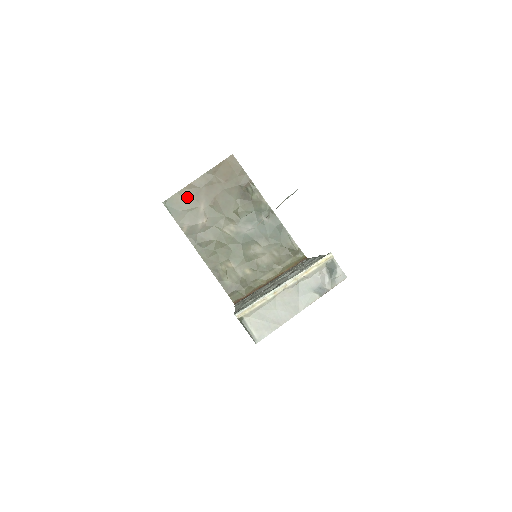
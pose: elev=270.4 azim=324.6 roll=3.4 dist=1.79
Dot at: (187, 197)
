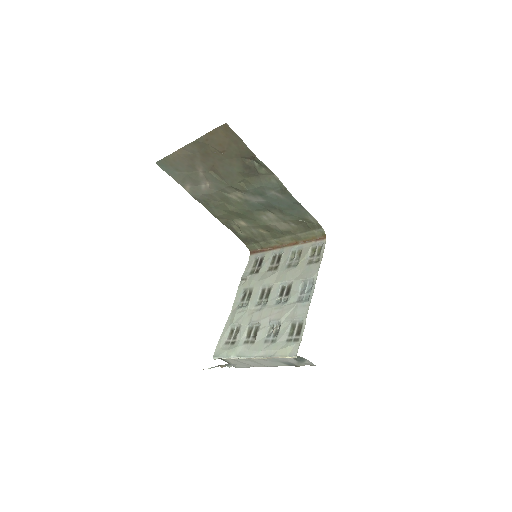
Dot at: (181, 161)
